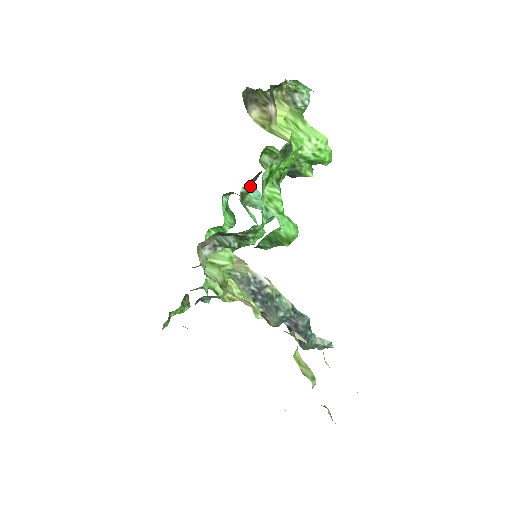
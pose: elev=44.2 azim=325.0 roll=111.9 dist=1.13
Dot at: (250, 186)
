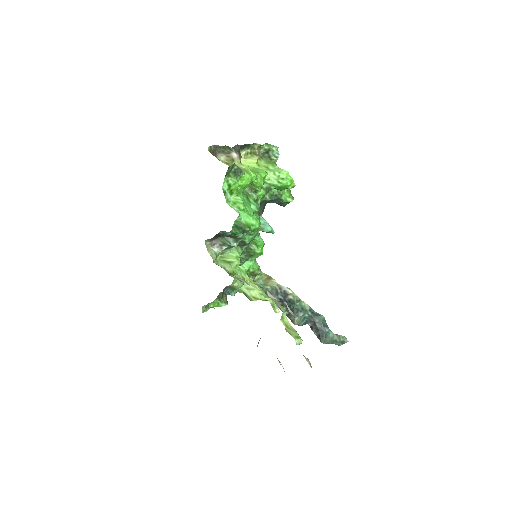
Dot at: occluded
